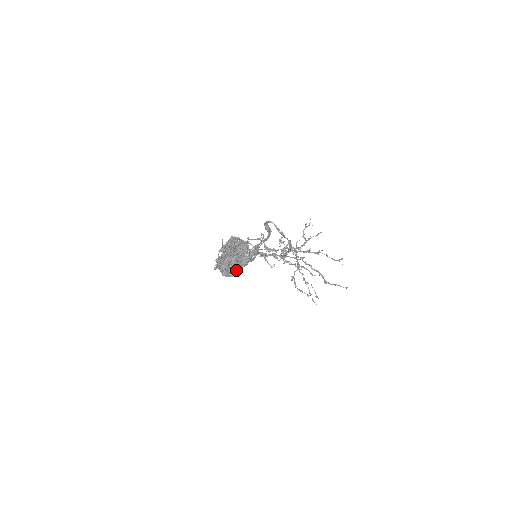
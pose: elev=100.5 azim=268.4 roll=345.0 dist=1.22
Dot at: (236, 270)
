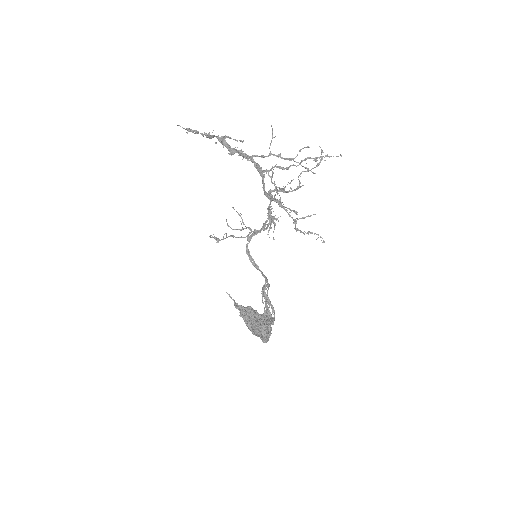
Dot at: (269, 332)
